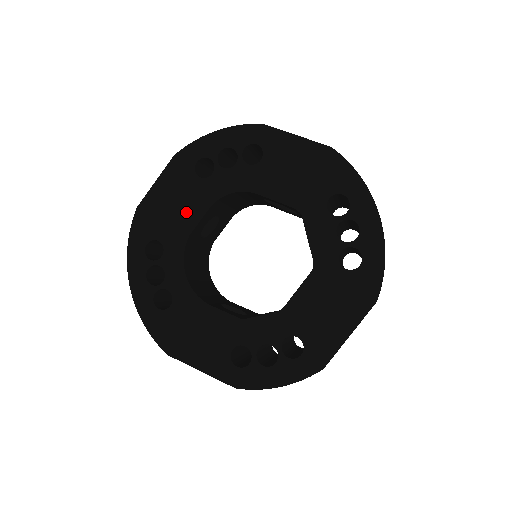
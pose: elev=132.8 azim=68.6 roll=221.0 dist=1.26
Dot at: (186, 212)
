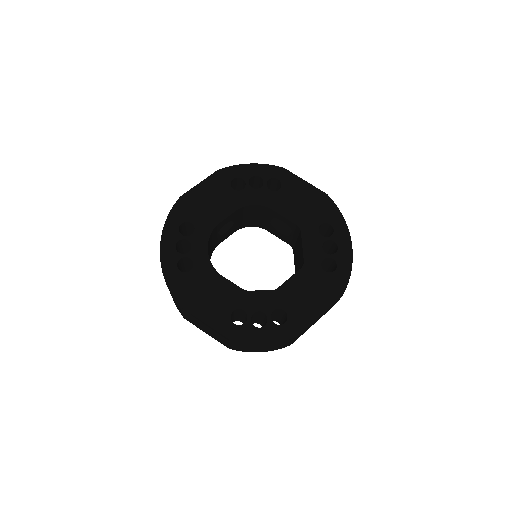
Dot at: (218, 209)
